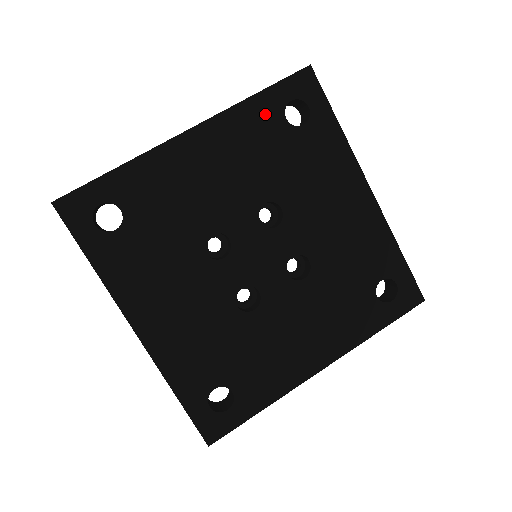
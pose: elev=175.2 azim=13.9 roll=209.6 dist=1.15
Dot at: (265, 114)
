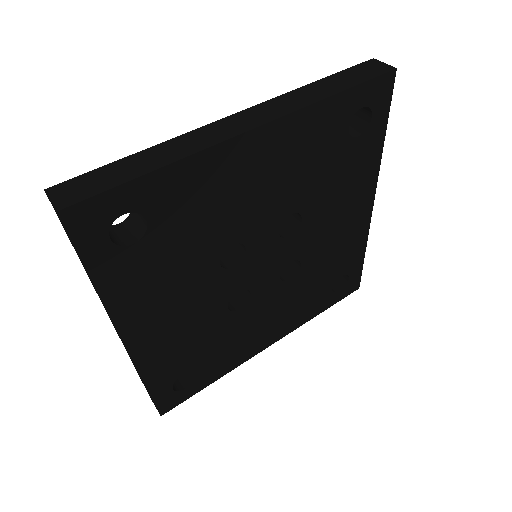
Dot at: (334, 119)
